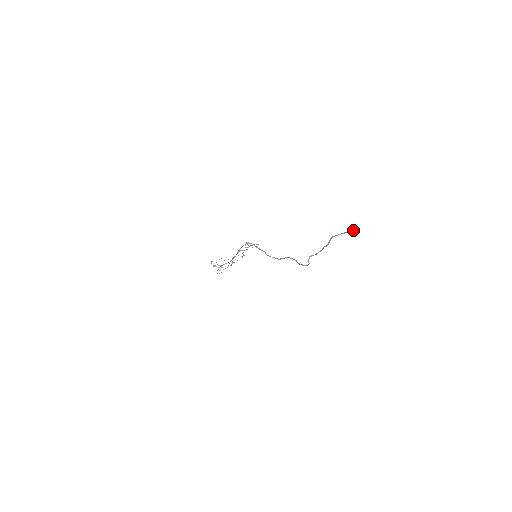
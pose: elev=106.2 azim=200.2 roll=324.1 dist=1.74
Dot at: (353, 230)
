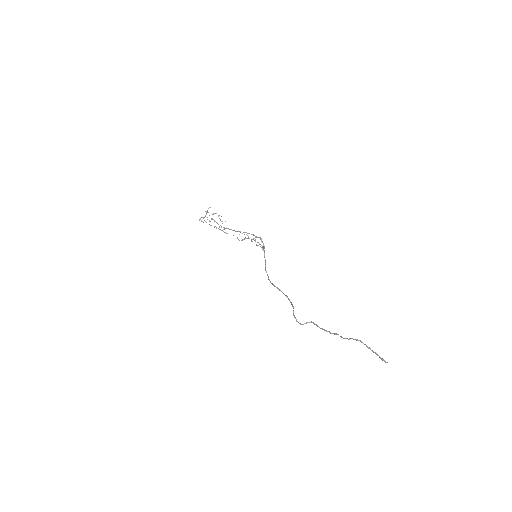
Dot at: (384, 360)
